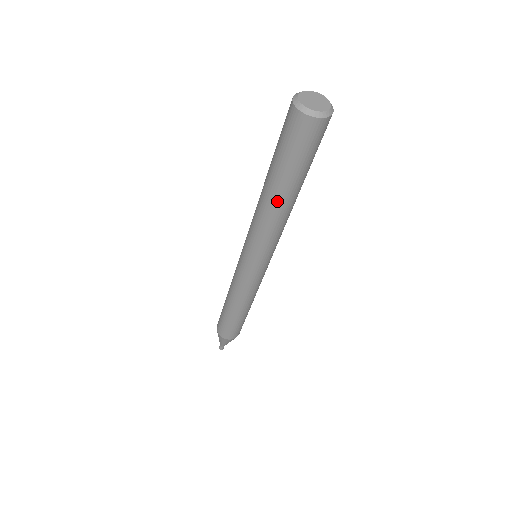
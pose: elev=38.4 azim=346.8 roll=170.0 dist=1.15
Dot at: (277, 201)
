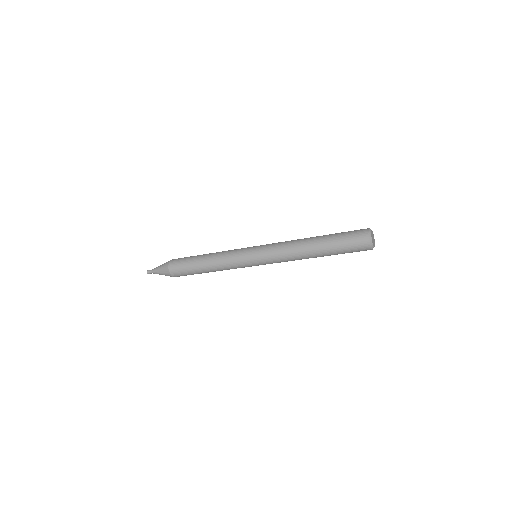
Dot at: (311, 248)
